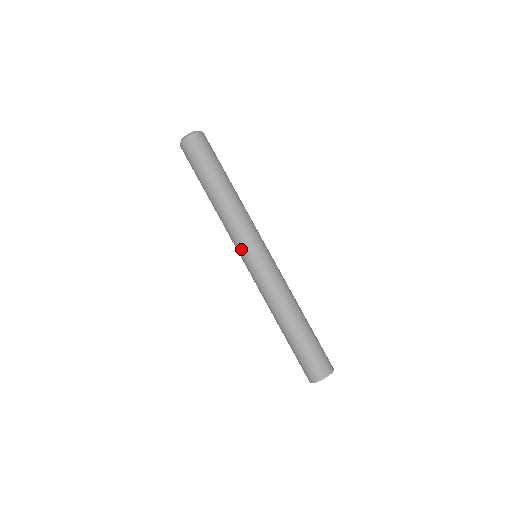
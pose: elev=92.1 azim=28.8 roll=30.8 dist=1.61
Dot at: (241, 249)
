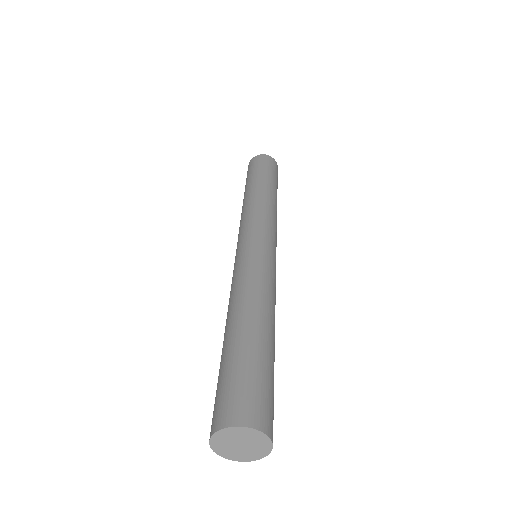
Dot at: (237, 242)
